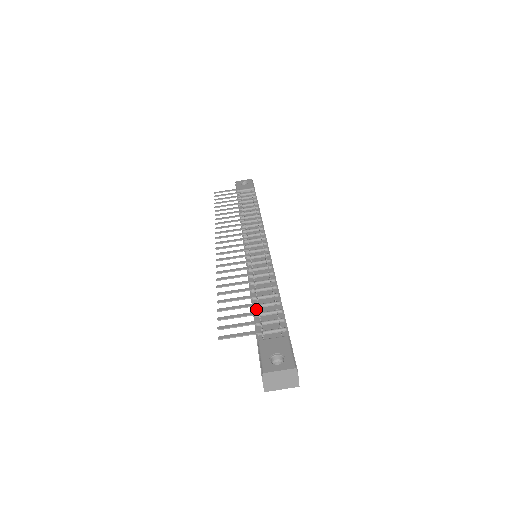
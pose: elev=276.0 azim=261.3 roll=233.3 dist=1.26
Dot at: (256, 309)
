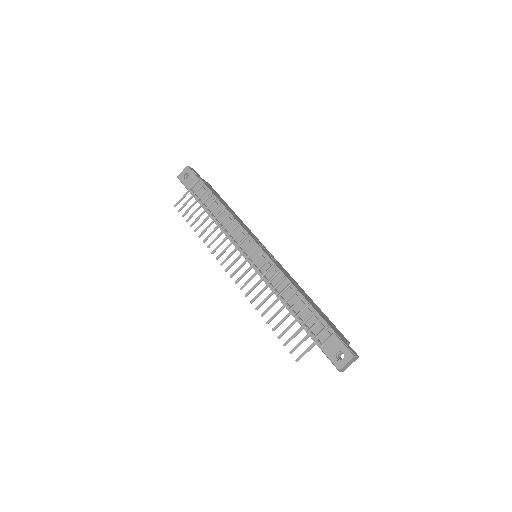
Dot at: (298, 318)
